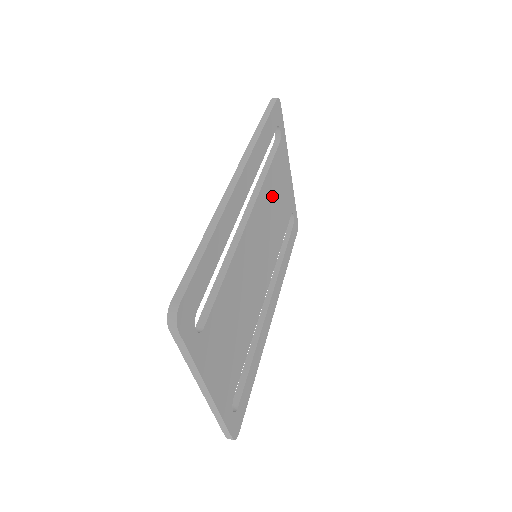
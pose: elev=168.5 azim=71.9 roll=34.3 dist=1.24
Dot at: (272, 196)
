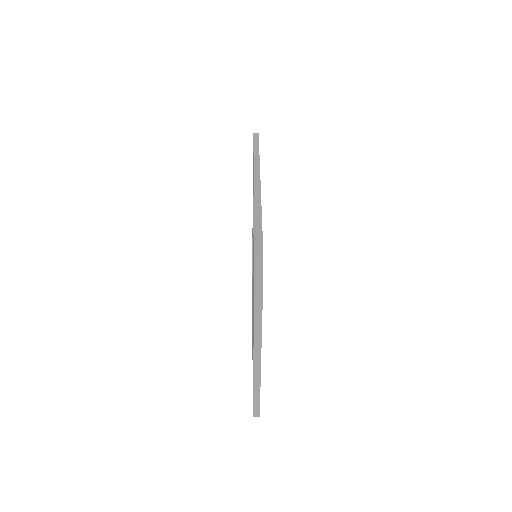
Dot at: occluded
